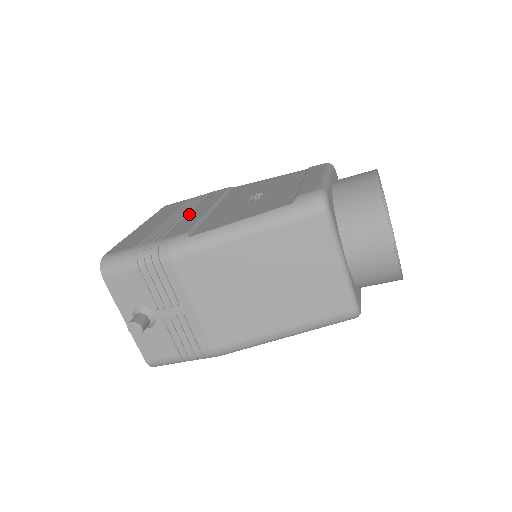
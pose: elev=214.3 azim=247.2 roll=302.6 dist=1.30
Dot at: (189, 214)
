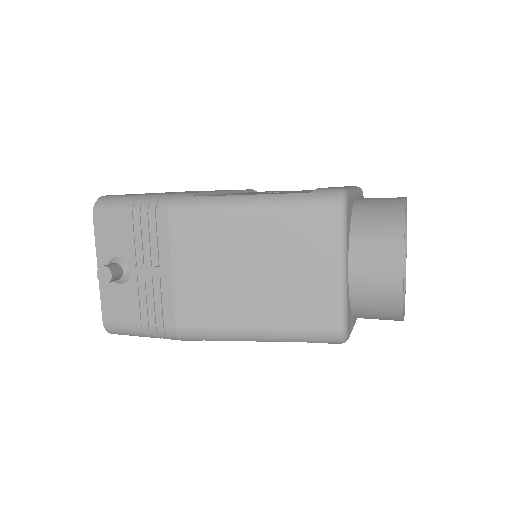
Dot at: occluded
